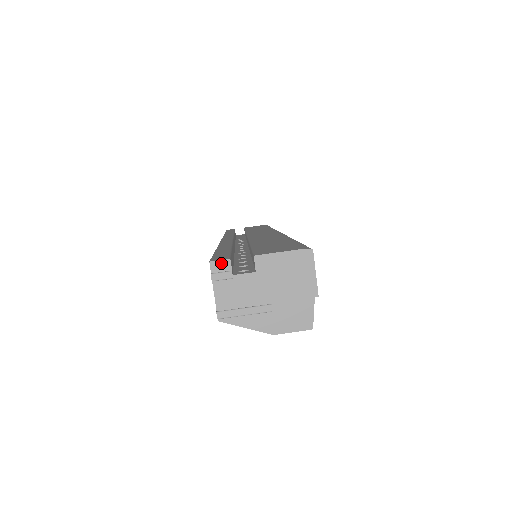
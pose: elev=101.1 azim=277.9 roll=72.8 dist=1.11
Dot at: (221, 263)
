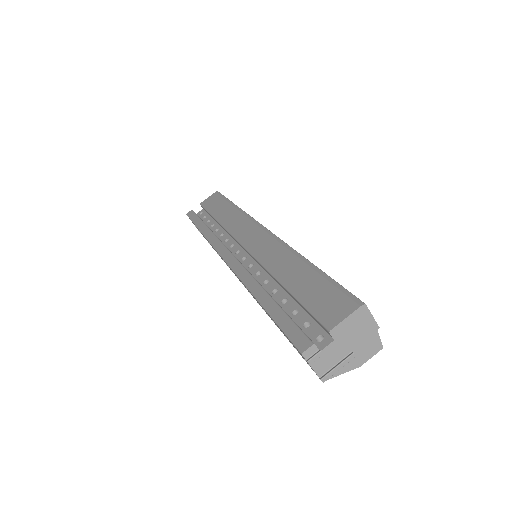
Dot at: (309, 350)
